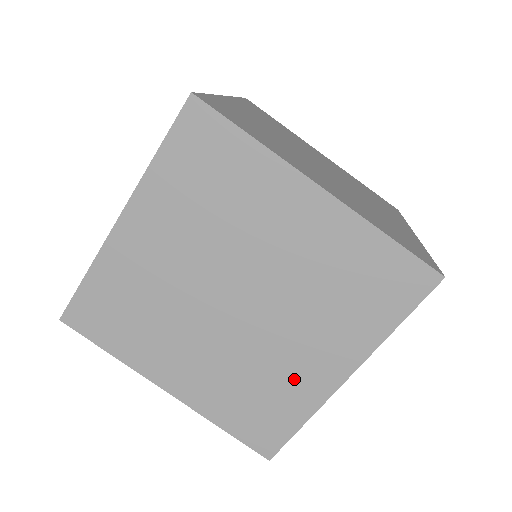
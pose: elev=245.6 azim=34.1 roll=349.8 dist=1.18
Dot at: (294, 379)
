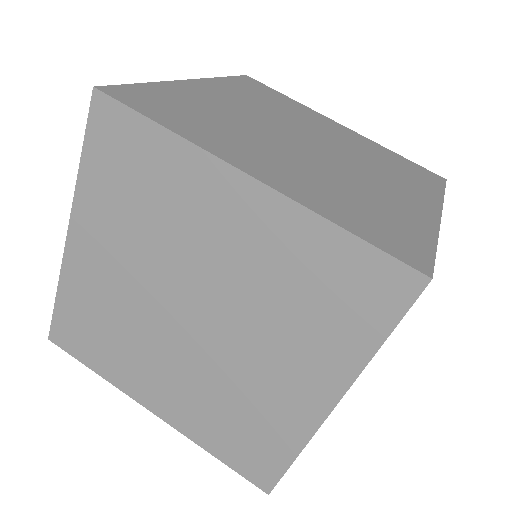
Dot at: (273, 406)
